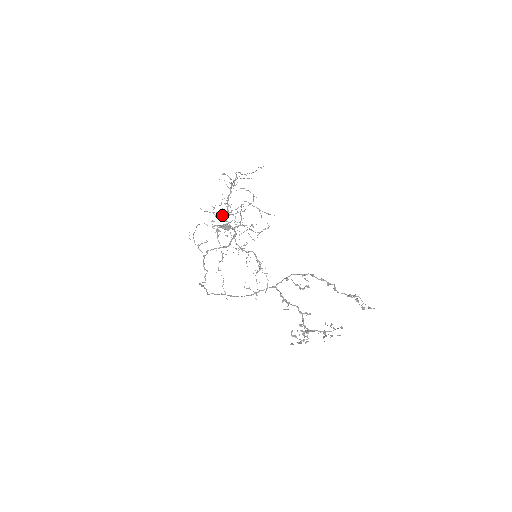
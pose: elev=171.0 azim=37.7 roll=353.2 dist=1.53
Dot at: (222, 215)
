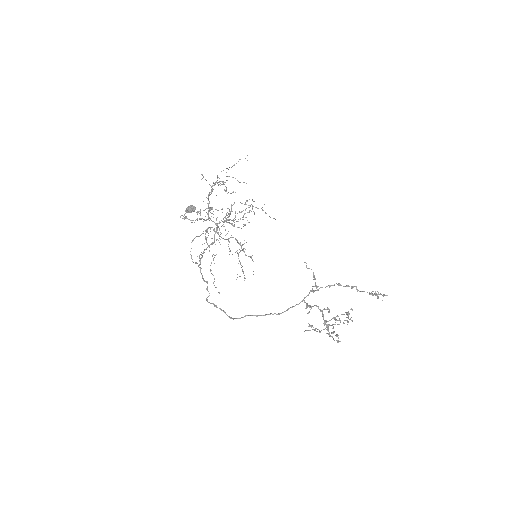
Dot at: occluded
